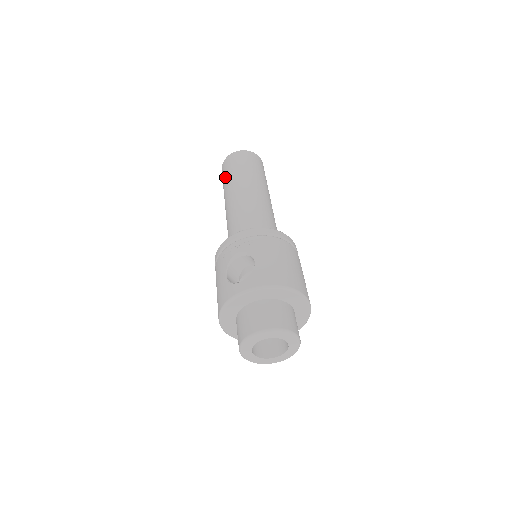
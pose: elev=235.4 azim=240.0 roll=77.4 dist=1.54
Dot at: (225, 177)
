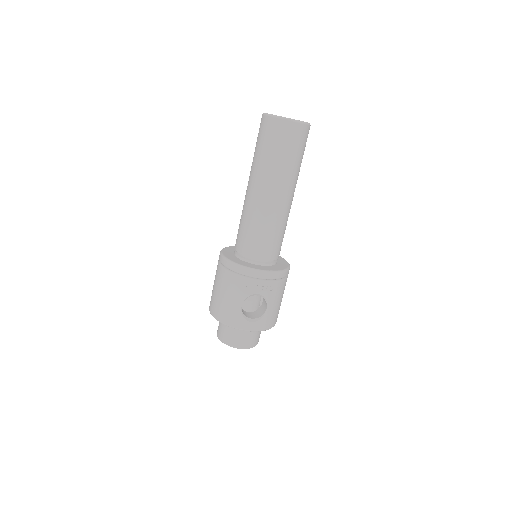
Dot at: (272, 152)
